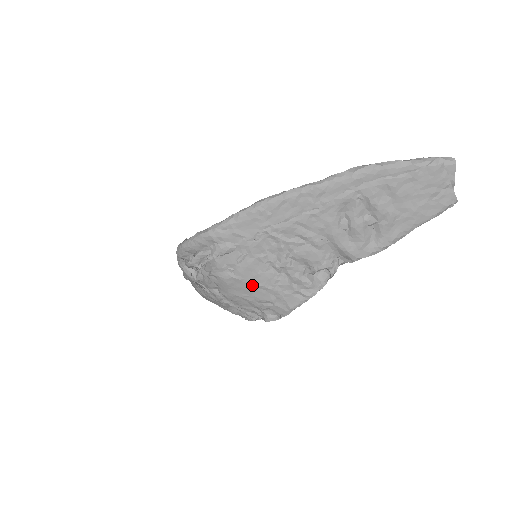
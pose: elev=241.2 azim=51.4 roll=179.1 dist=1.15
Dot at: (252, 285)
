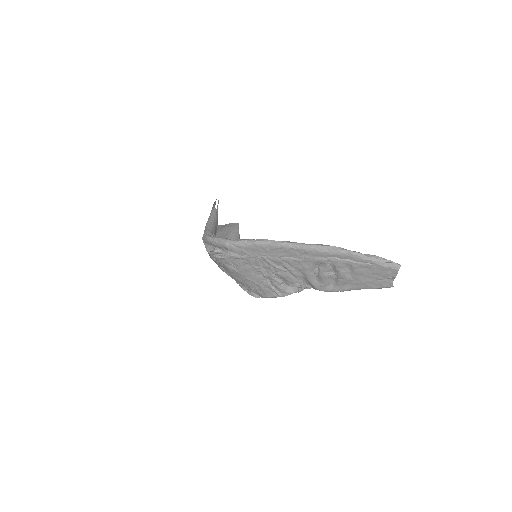
Dot at: (246, 278)
